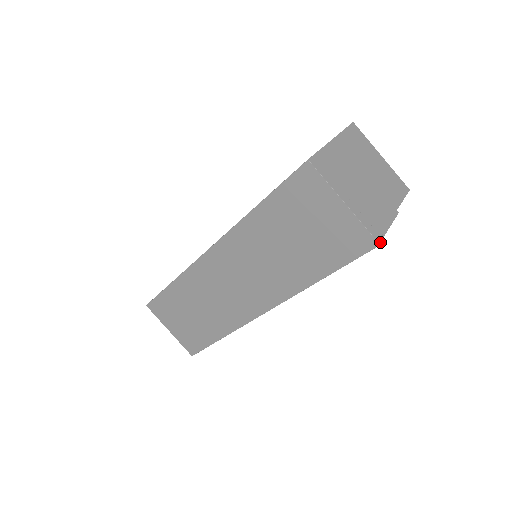
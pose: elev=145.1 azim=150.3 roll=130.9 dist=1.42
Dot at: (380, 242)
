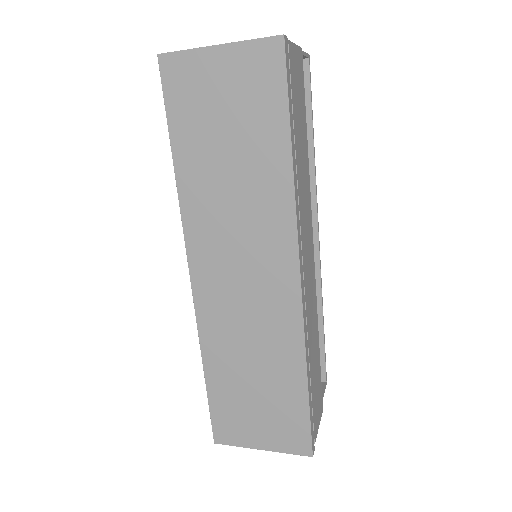
Dot at: (282, 35)
